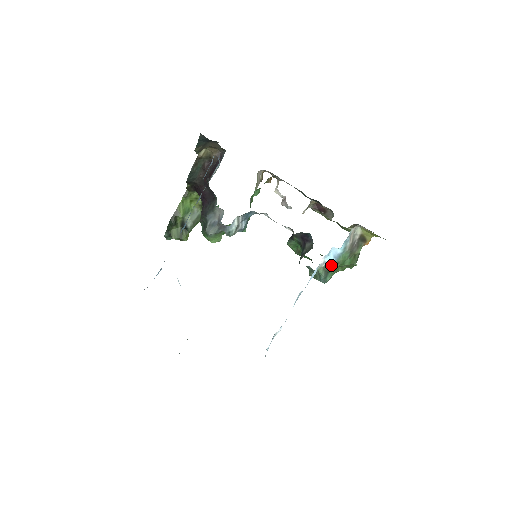
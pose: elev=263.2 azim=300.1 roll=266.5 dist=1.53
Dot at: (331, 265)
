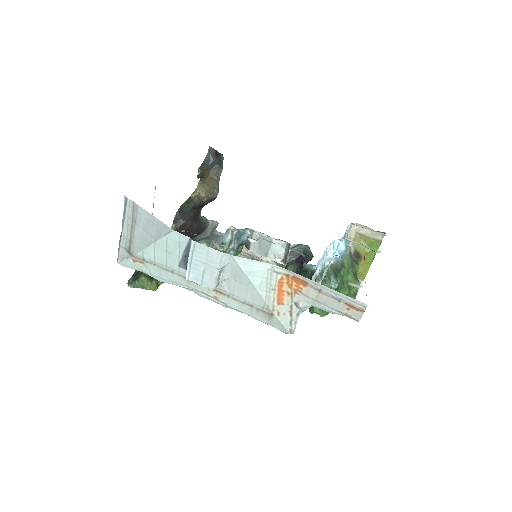
Dot at: (338, 262)
